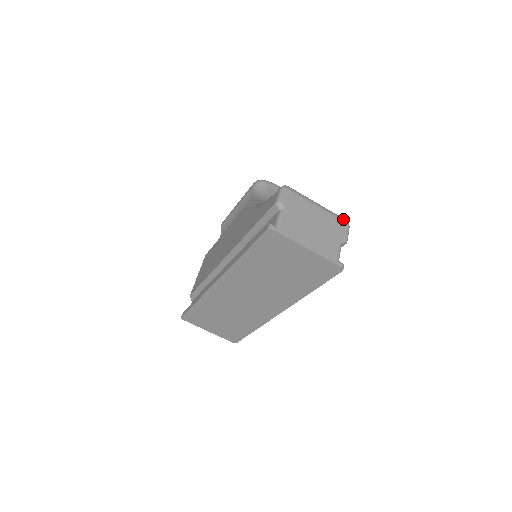
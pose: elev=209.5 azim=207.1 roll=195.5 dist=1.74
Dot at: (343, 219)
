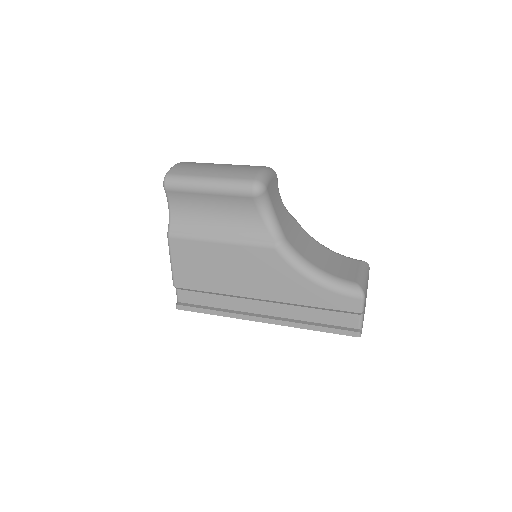
Dot at: (369, 267)
